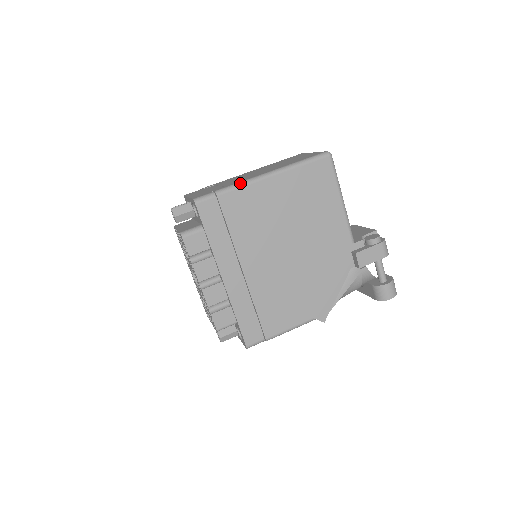
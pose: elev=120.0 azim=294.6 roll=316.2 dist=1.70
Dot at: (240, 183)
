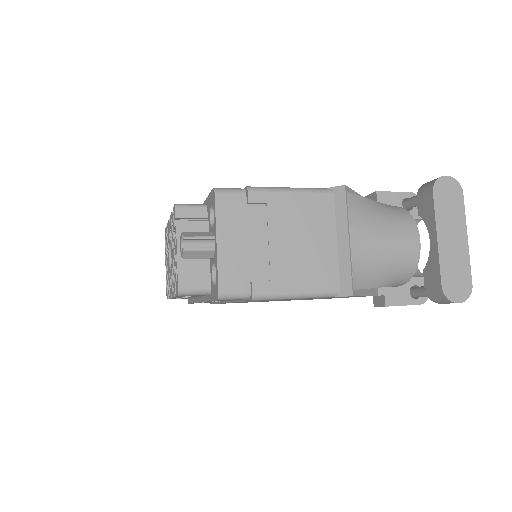
Dot at: occluded
